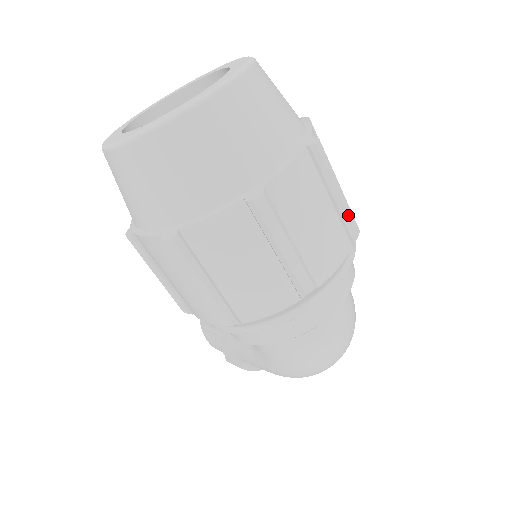
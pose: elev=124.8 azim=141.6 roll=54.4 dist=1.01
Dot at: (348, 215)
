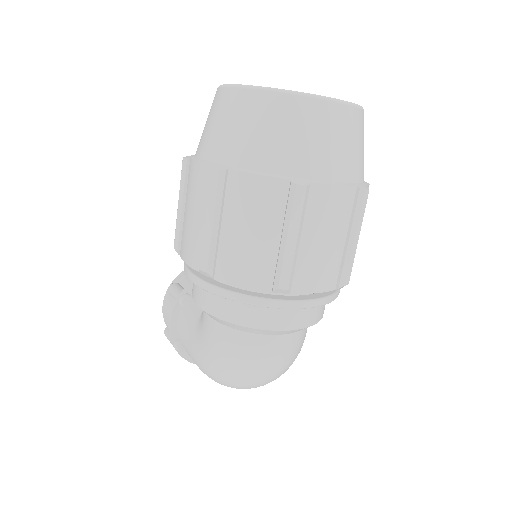
Dot at: (350, 262)
